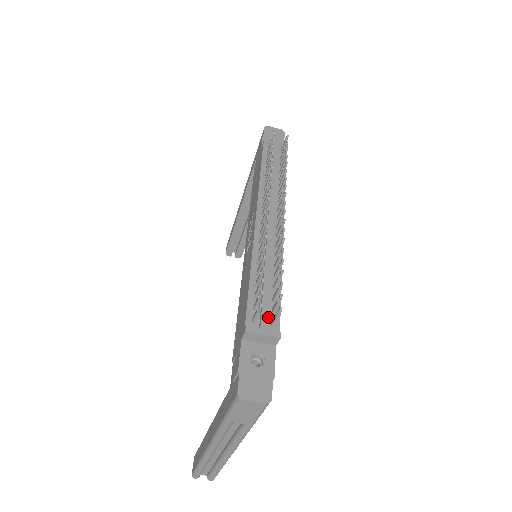
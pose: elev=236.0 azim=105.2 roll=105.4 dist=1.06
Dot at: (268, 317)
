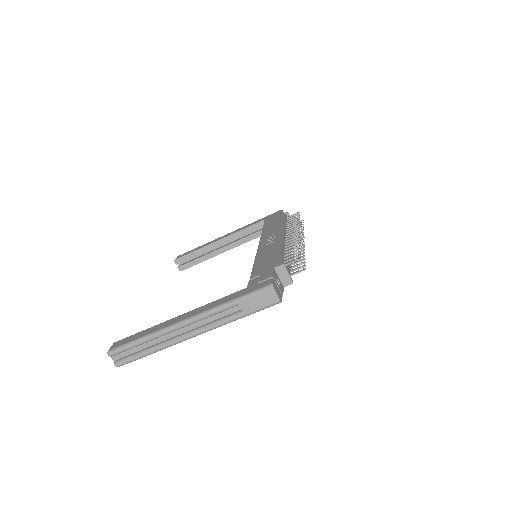
Dot at: occluded
